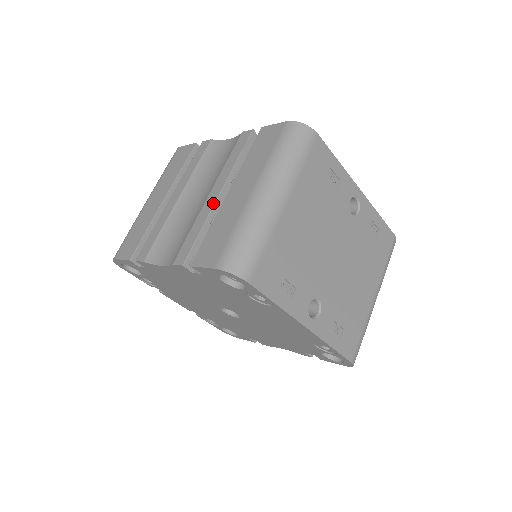
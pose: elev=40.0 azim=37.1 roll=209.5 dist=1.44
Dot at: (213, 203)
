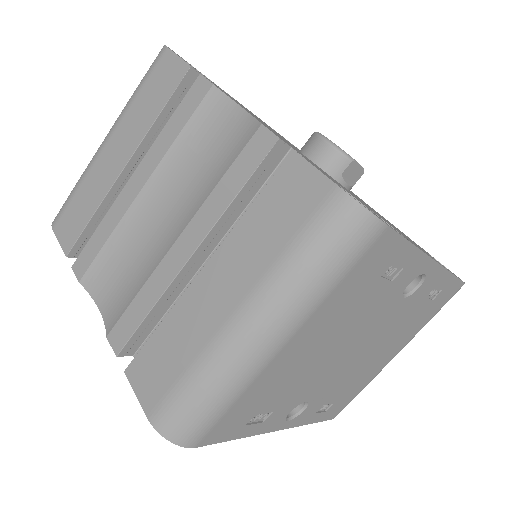
Dot at: (177, 270)
